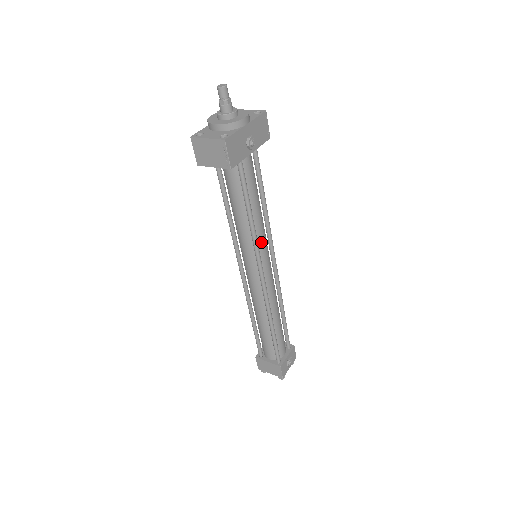
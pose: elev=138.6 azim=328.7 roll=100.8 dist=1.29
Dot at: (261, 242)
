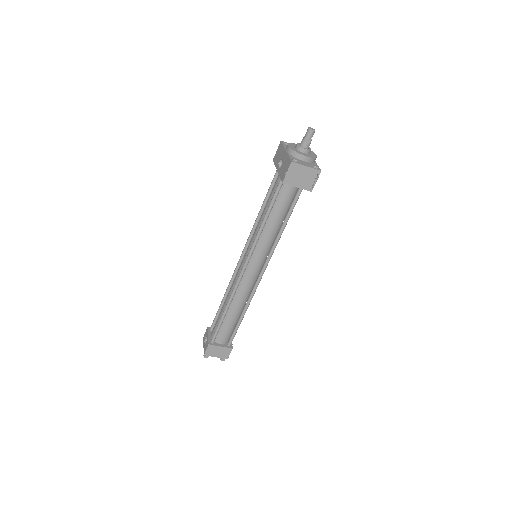
Dot at: (272, 245)
